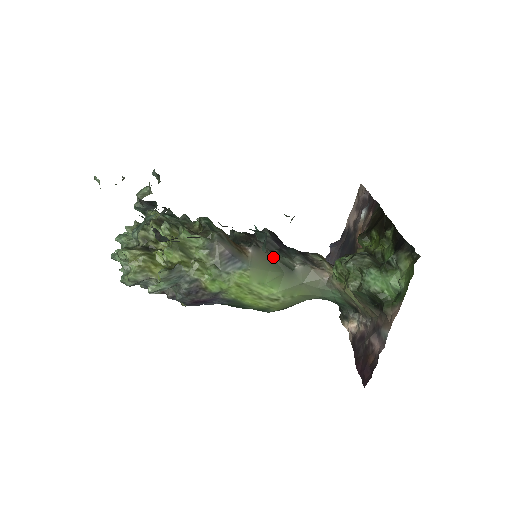
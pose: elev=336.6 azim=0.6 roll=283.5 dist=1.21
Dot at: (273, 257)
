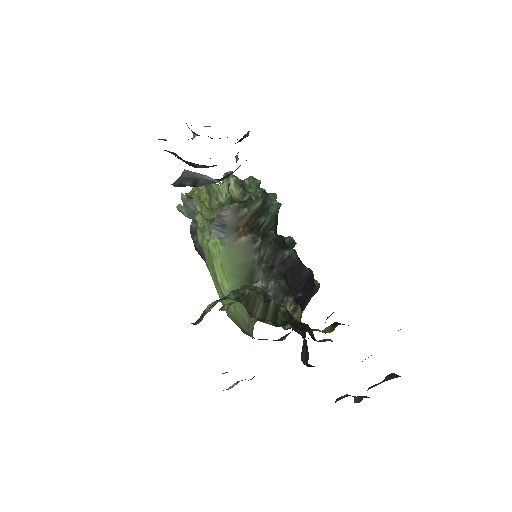
Dot at: (254, 261)
